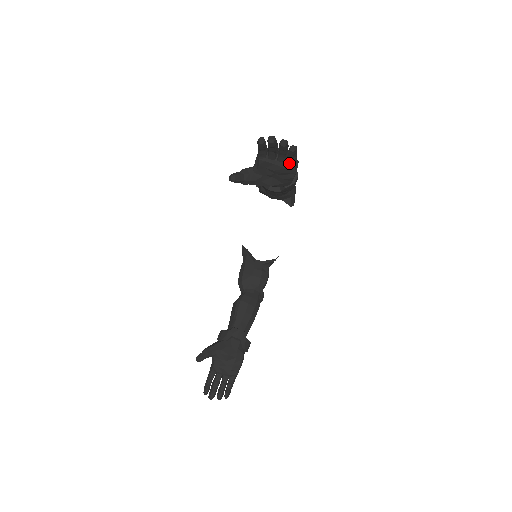
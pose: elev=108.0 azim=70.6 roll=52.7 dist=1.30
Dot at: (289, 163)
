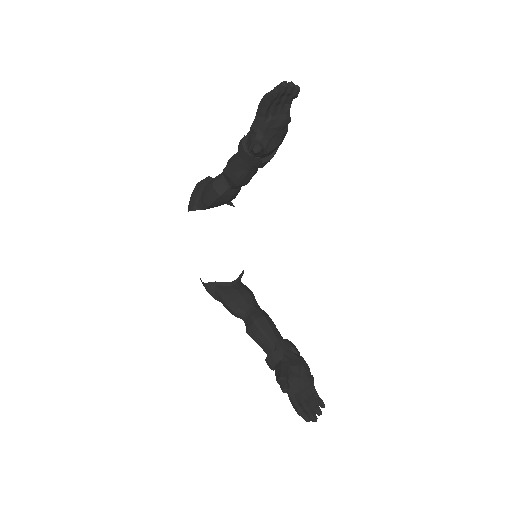
Dot at: (287, 112)
